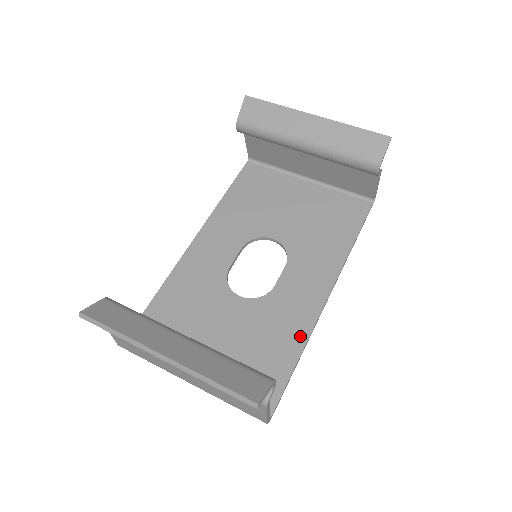
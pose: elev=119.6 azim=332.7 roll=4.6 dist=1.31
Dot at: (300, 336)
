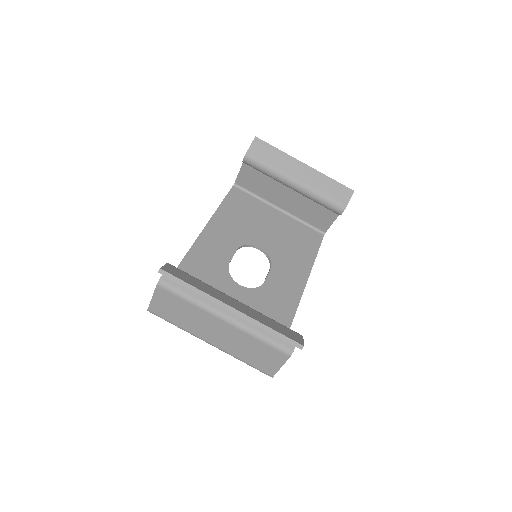
Dot at: (287, 319)
